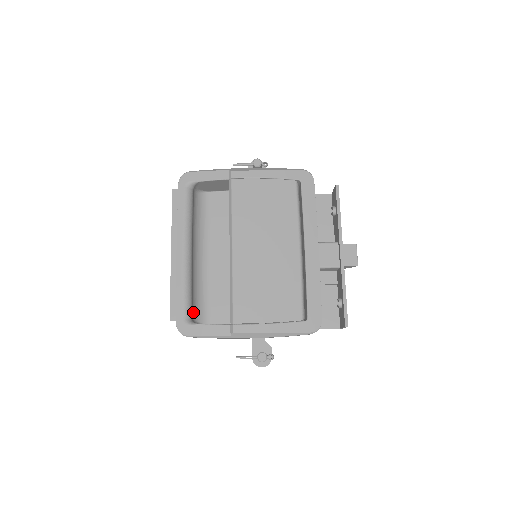
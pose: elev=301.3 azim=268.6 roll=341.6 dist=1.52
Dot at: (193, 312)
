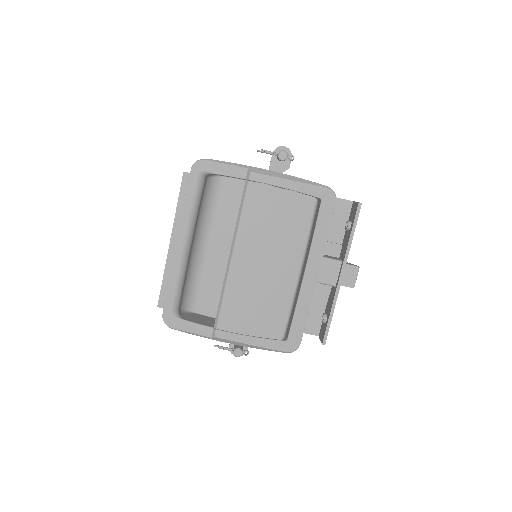
Dot at: (181, 301)
